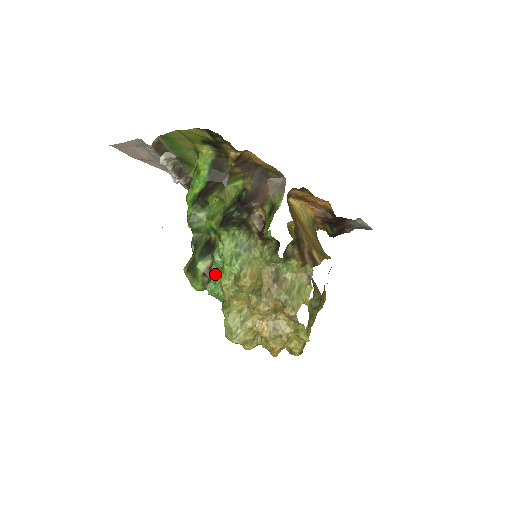
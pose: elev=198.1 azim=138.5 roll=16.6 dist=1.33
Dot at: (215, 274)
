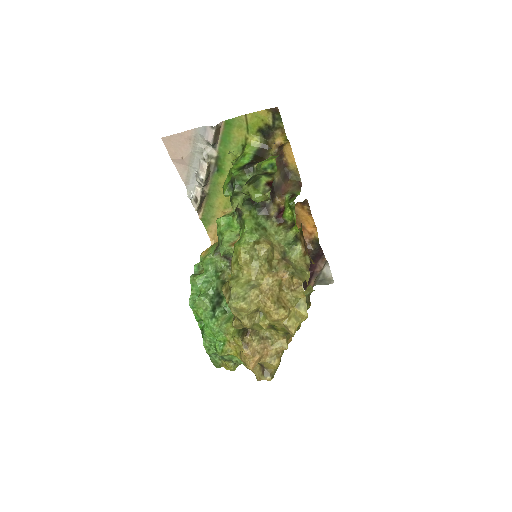
Dot at: (203, 283)
